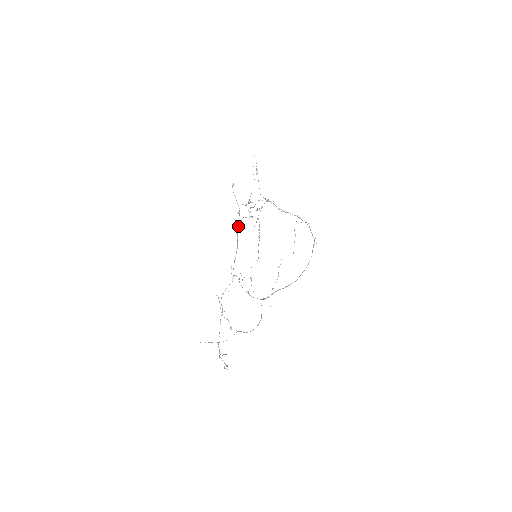
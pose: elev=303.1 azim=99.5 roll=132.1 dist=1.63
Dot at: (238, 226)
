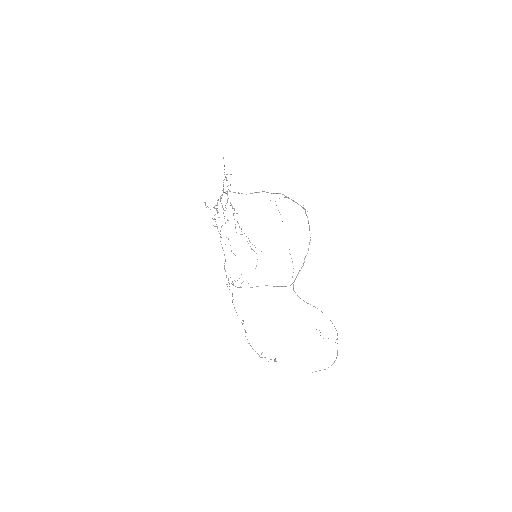
Dot at: occluded
